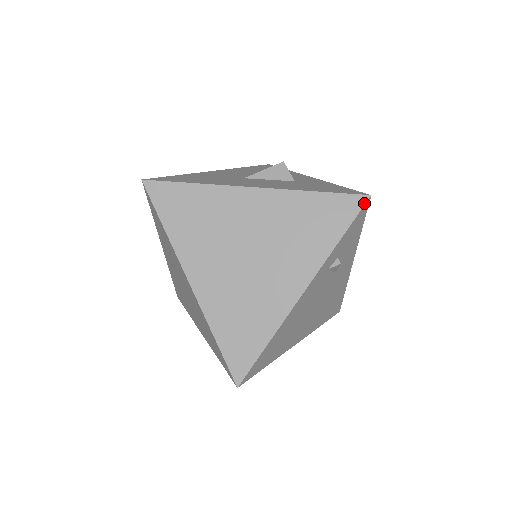
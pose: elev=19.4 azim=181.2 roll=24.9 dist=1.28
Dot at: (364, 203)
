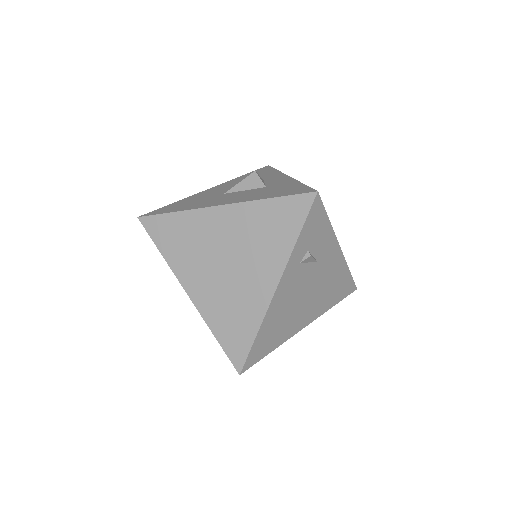
Dot at: (313, 200)
